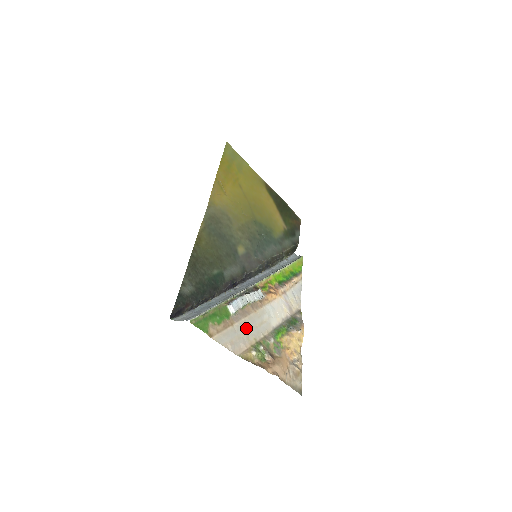
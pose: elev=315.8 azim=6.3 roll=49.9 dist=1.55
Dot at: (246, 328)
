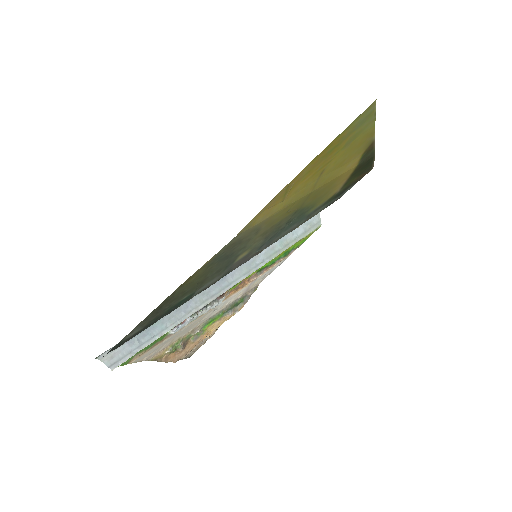
Dot at: (177, 335)
